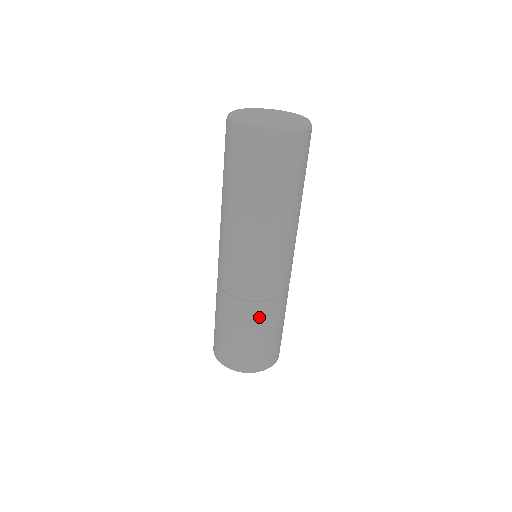
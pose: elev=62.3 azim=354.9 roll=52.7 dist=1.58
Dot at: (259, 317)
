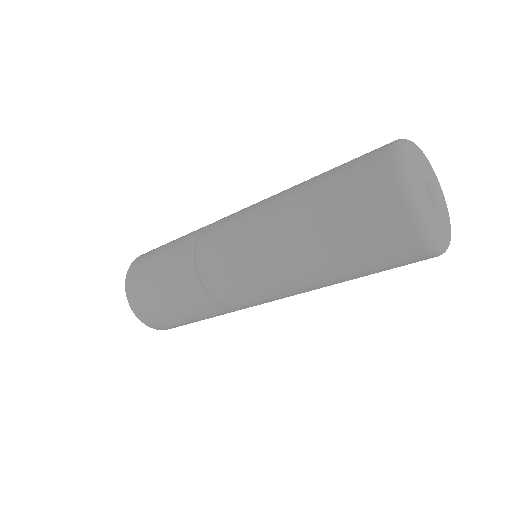
Dot at: (191, 299)
